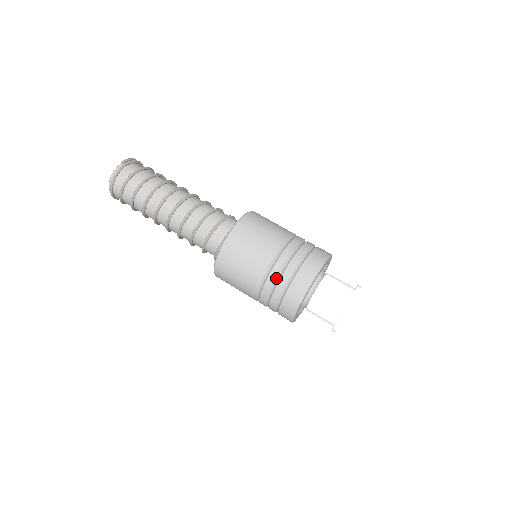
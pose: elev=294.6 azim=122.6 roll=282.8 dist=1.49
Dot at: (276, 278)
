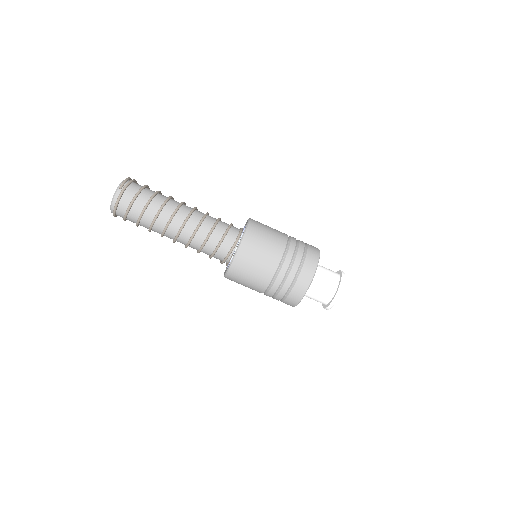
Dot at: (280, 284)
